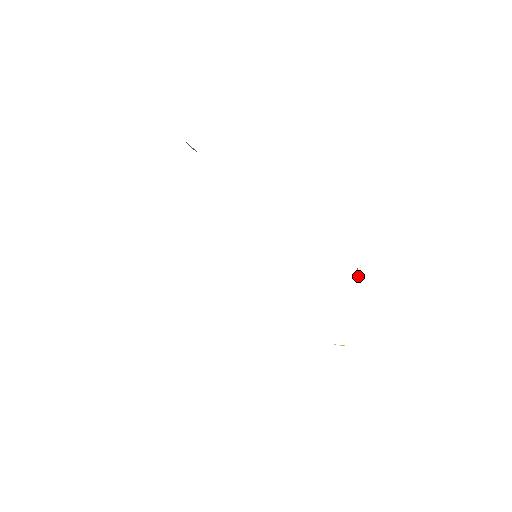
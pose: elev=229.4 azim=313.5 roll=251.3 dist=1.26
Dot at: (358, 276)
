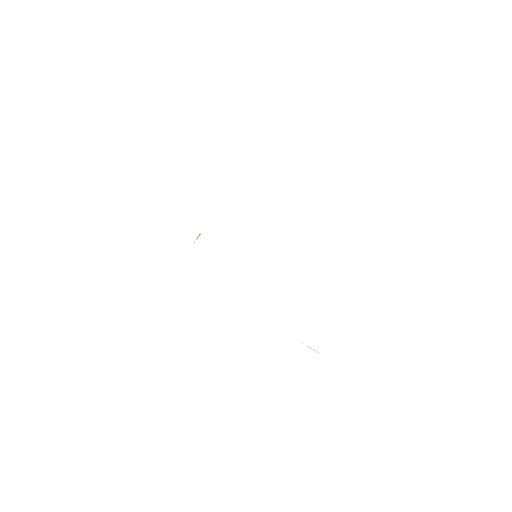
Dot at: occluded
